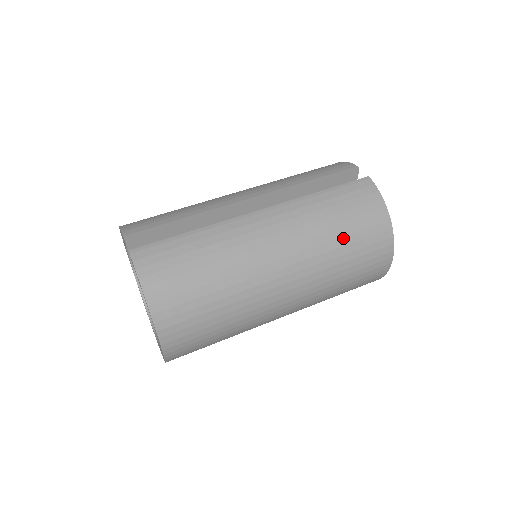
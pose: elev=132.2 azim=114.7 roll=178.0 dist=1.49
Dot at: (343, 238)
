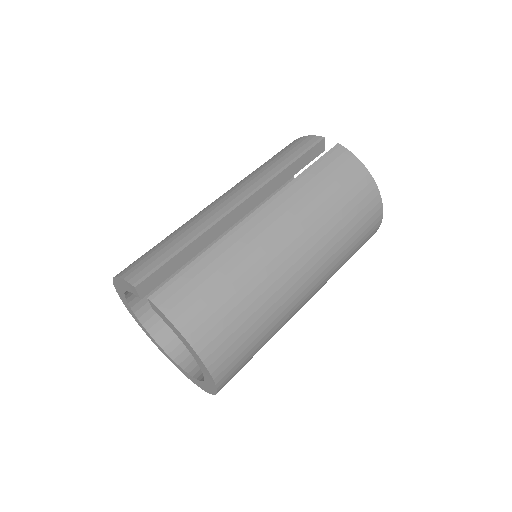
Dot at: (340, 210)
